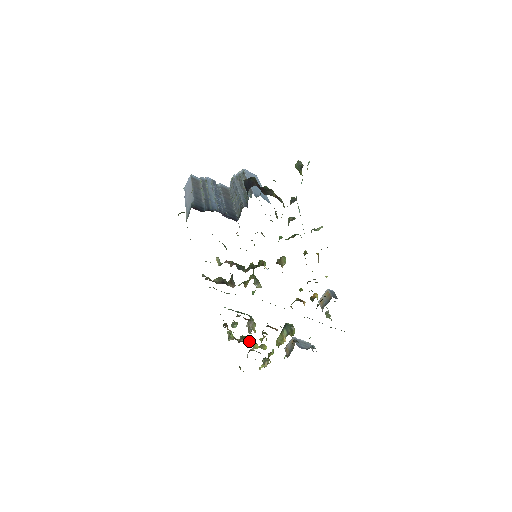
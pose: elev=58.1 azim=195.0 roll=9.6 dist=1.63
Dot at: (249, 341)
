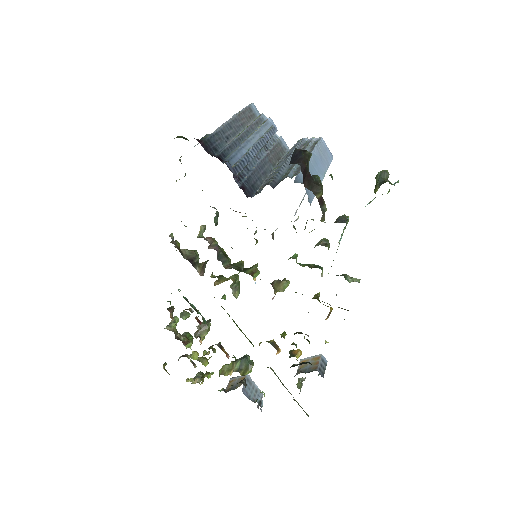
Dot at: (190, 345)
